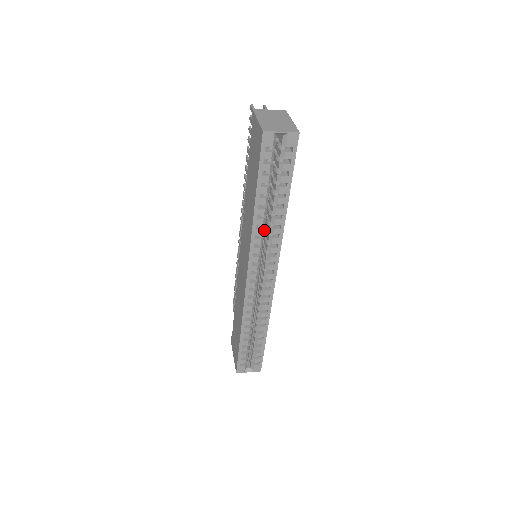
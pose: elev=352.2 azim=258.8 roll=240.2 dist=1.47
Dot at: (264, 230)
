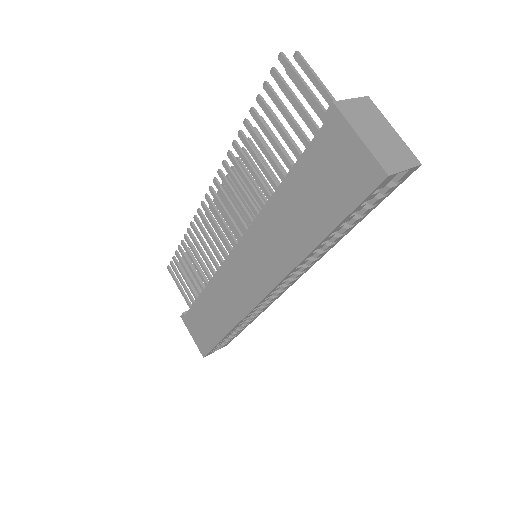
Dot at: occluded
